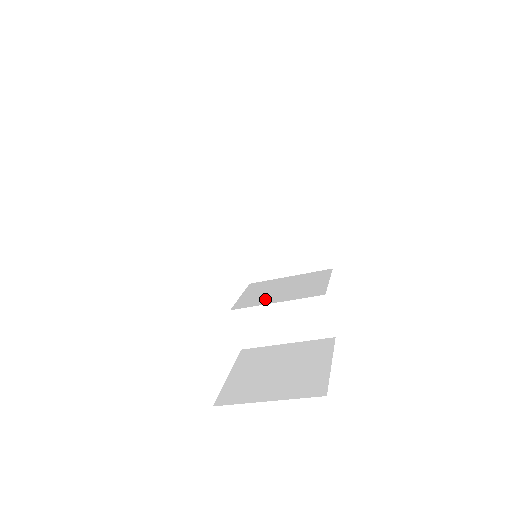
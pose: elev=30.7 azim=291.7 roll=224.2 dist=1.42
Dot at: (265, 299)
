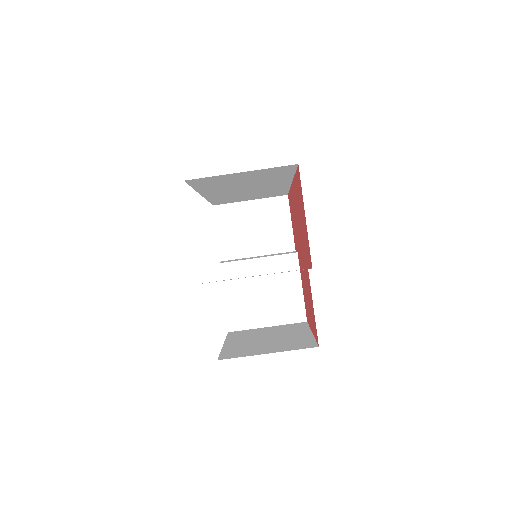
Dot at: occluded
